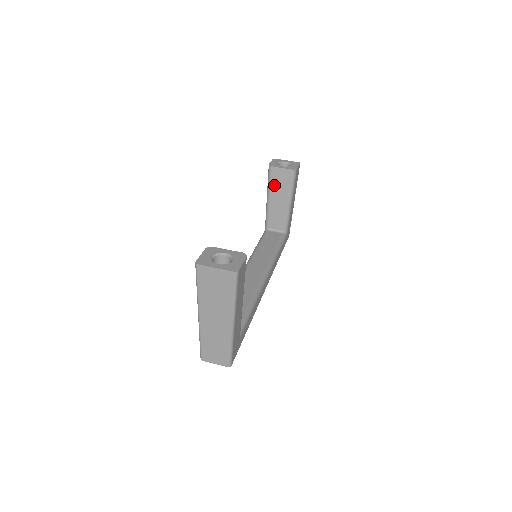
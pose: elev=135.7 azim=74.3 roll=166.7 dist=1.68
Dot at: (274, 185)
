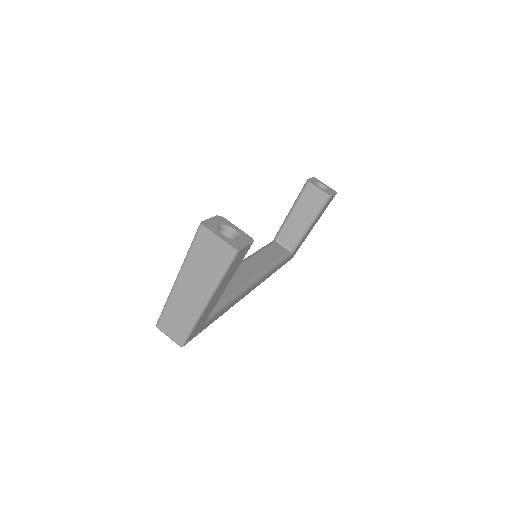
Dot at: (303, 201)
